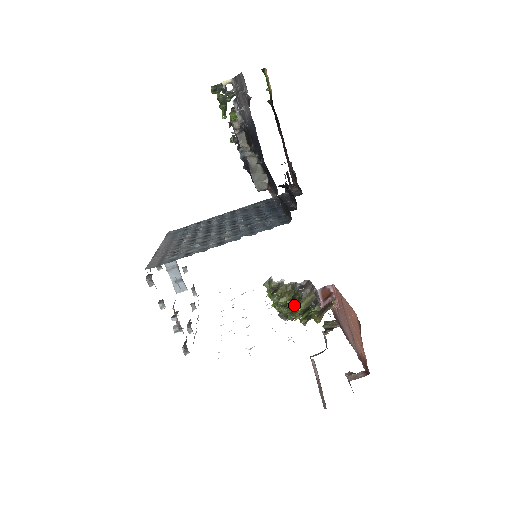
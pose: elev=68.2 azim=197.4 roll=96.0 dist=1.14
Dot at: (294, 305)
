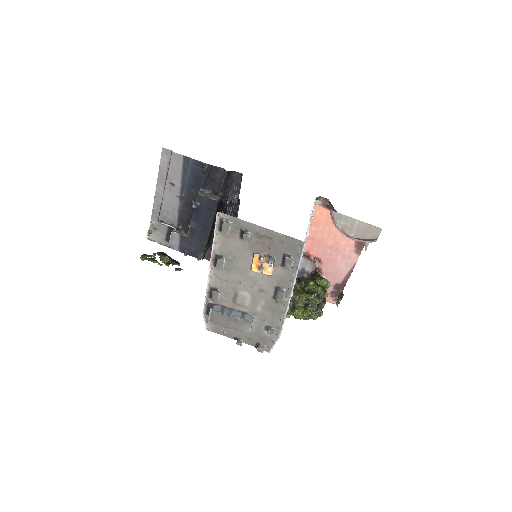
Dot at: (308, 285)
